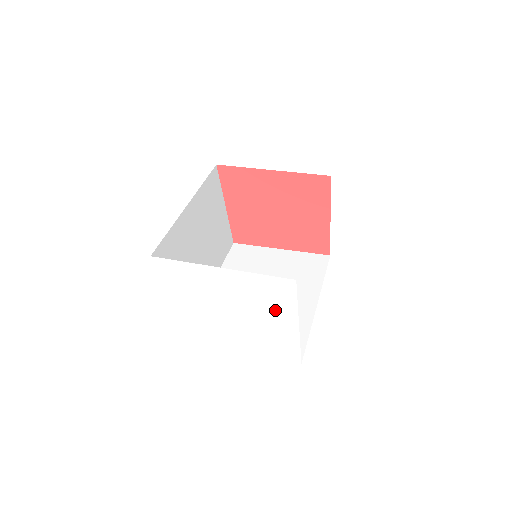
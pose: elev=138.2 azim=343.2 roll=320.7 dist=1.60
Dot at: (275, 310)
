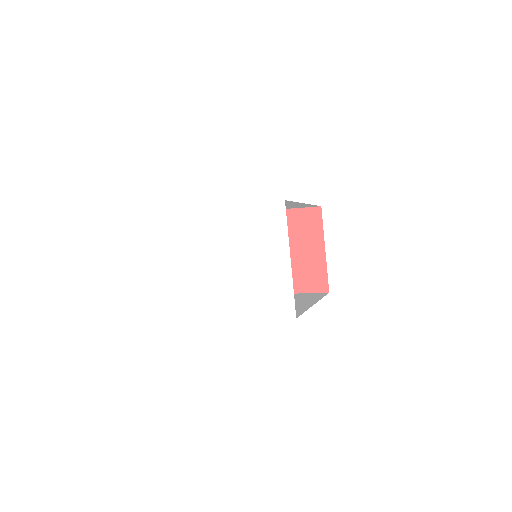
Dot at: (268, 245)
